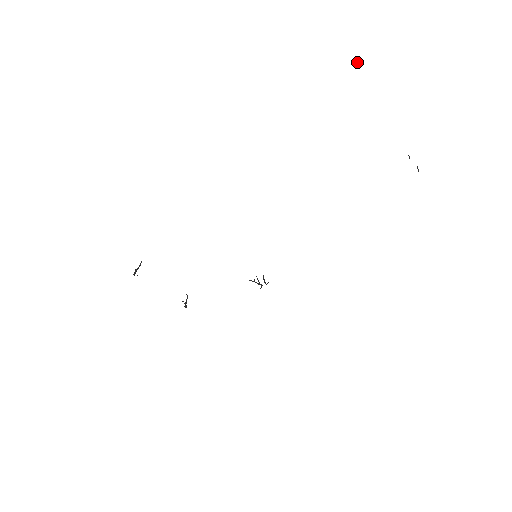
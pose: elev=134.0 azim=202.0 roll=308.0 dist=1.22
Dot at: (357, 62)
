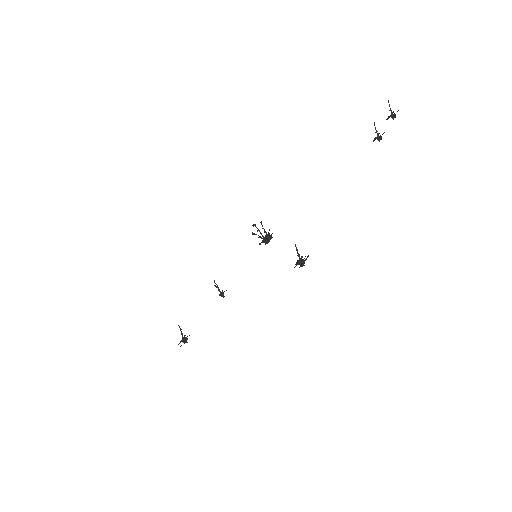
Dot at: (295, 246)
